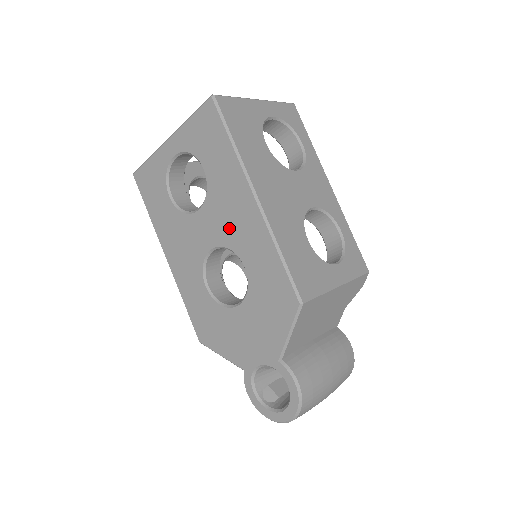
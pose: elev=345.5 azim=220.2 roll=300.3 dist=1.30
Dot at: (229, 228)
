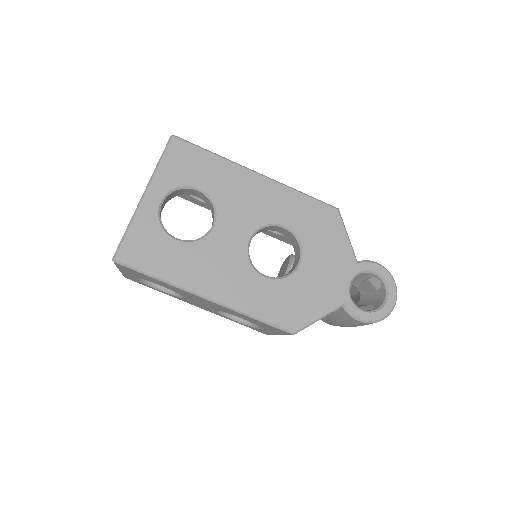
Dot at: (253, 211)
